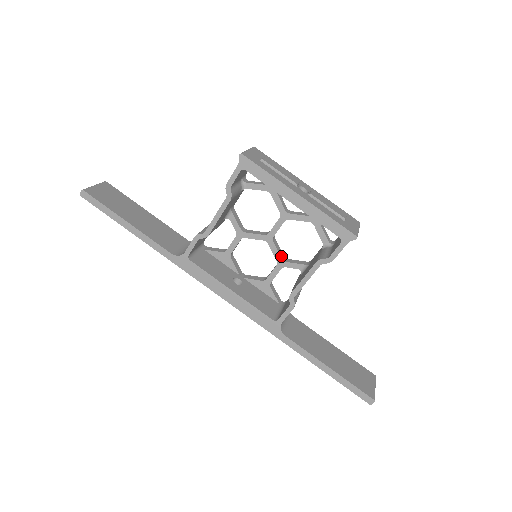
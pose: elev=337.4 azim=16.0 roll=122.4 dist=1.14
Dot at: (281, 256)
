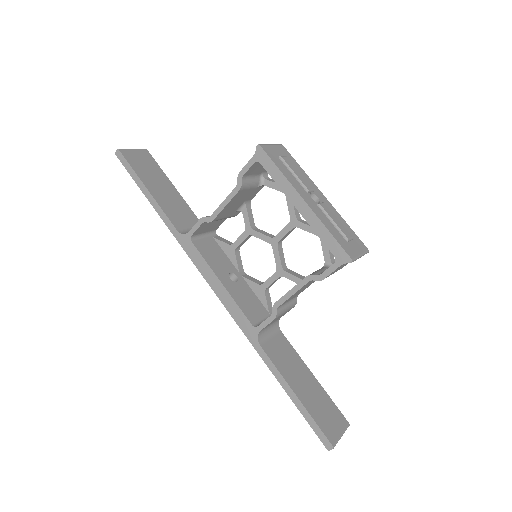
Dot at: (282, 264)
